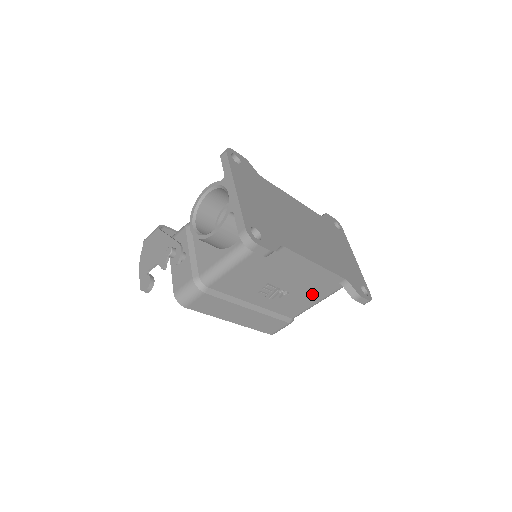
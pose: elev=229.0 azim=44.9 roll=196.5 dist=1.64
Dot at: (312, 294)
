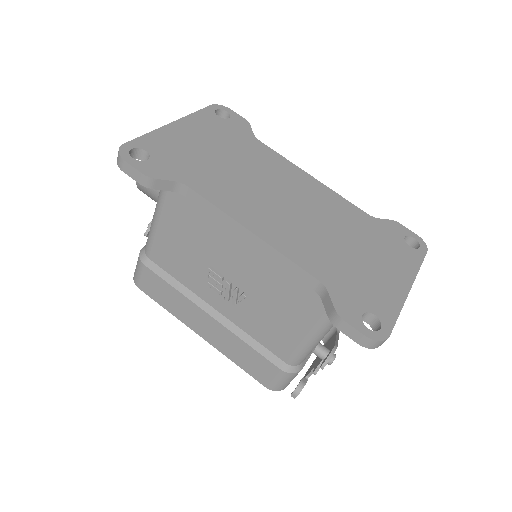
Dot at: (289, 311)
